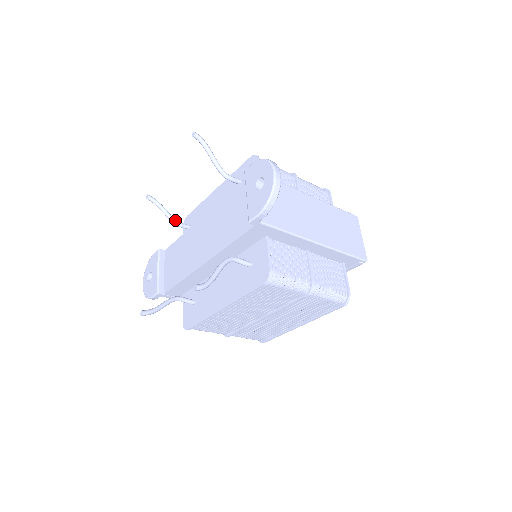
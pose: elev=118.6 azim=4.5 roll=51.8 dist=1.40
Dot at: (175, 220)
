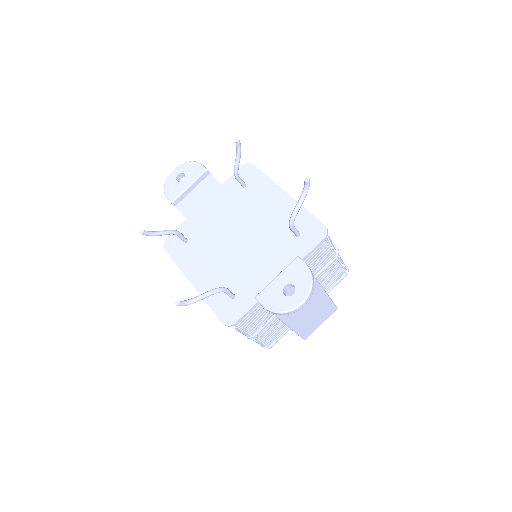
Dot at: (237, 173)
